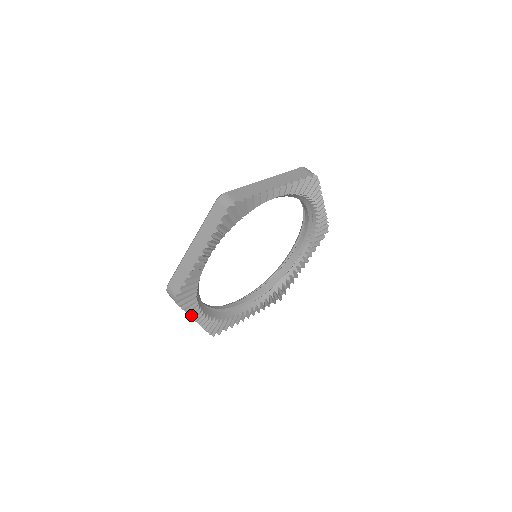
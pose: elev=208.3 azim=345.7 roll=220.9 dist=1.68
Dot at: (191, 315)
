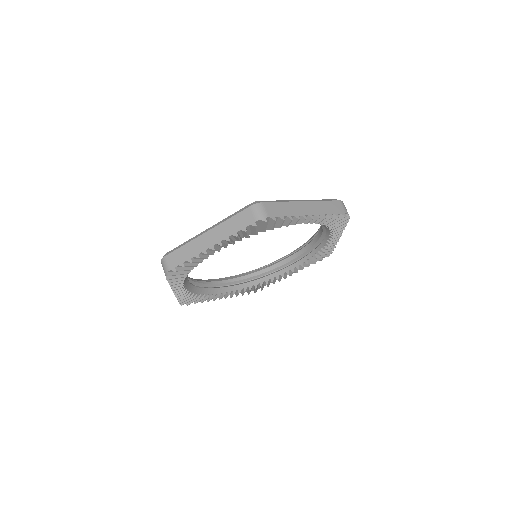
Dot at: occluded
